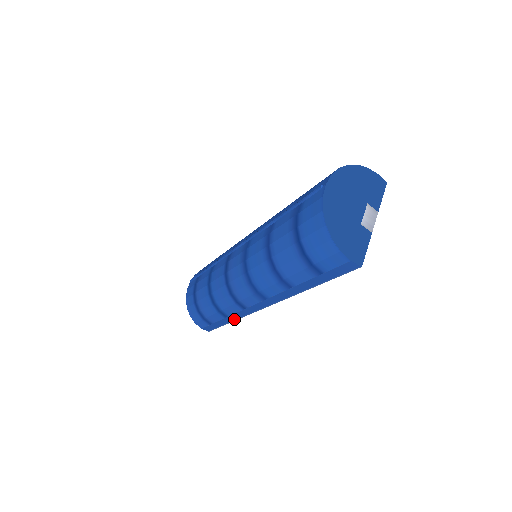
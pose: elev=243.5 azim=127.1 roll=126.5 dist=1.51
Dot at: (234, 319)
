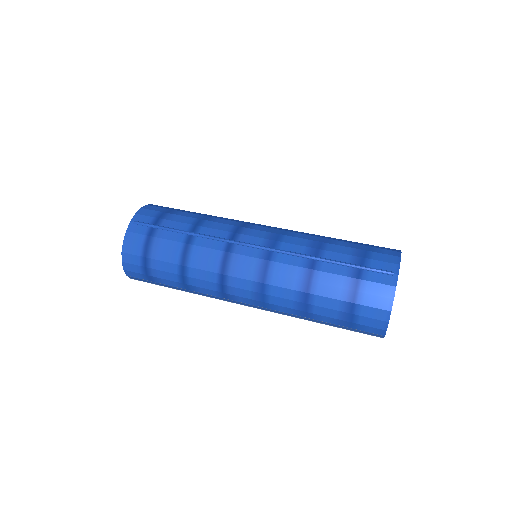
Dot at: (191, 292)
